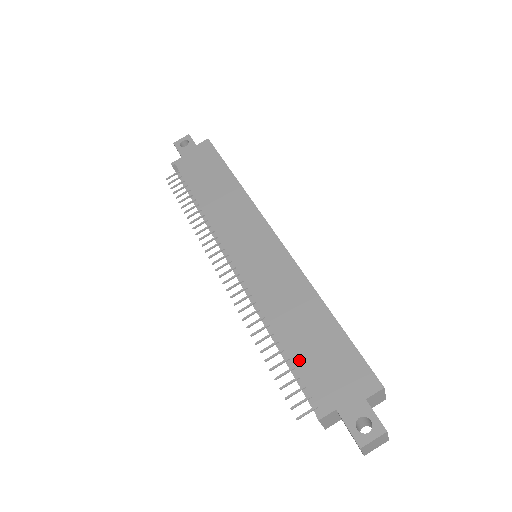
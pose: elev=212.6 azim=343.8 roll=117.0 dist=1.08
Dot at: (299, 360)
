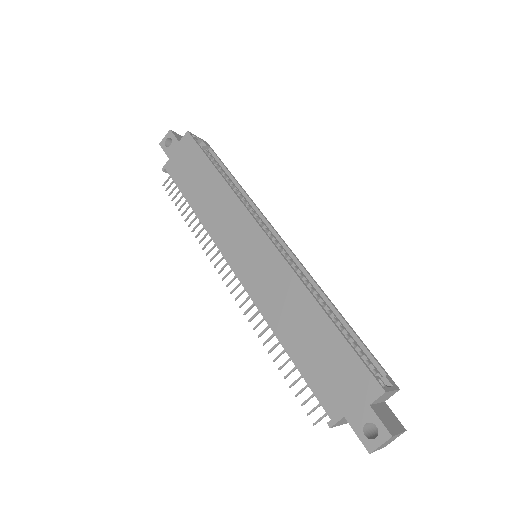
Dot at: (305, 369)
